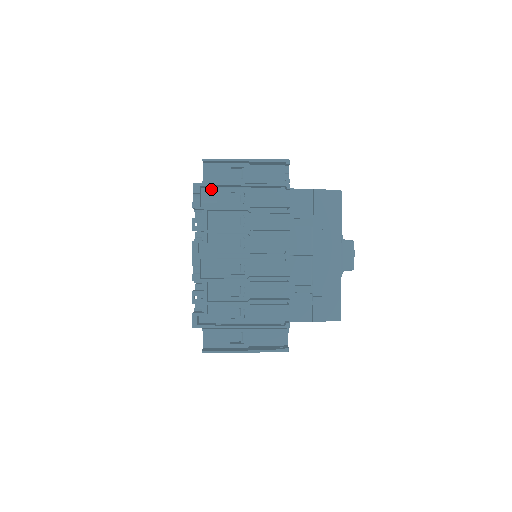
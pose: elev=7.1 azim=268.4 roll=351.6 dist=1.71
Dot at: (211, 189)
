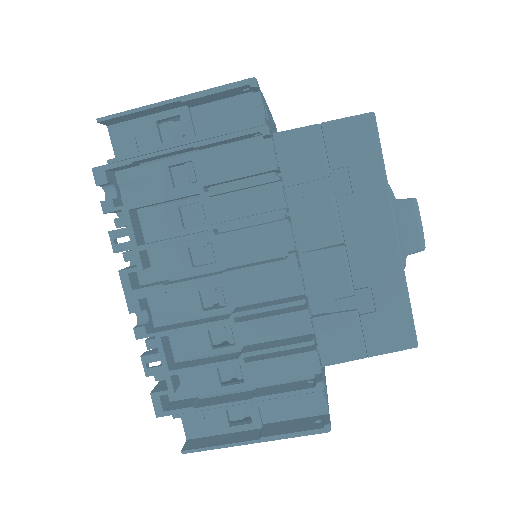
Dot at: (132, 170)
